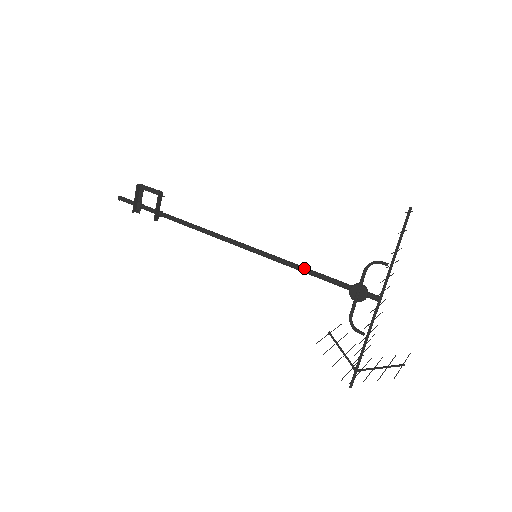
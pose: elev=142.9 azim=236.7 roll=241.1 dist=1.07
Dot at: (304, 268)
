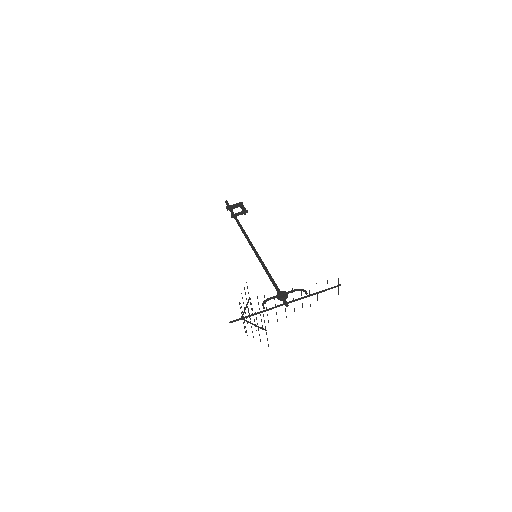
Dot at: (270, 274)
